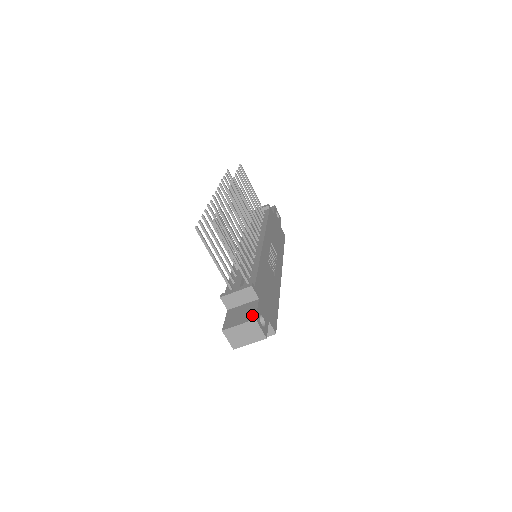
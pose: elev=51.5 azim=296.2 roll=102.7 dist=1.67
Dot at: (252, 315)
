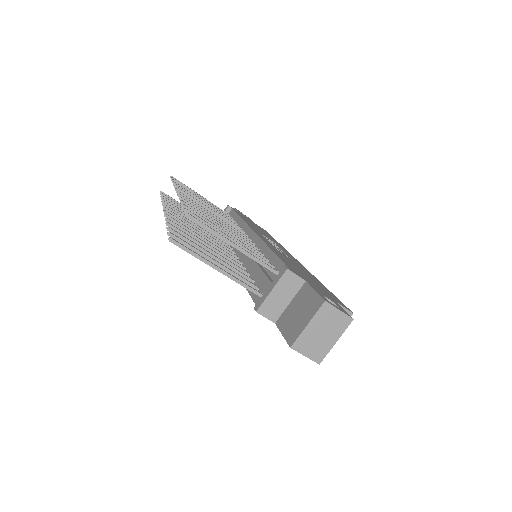
Dot at: (315, 301)
